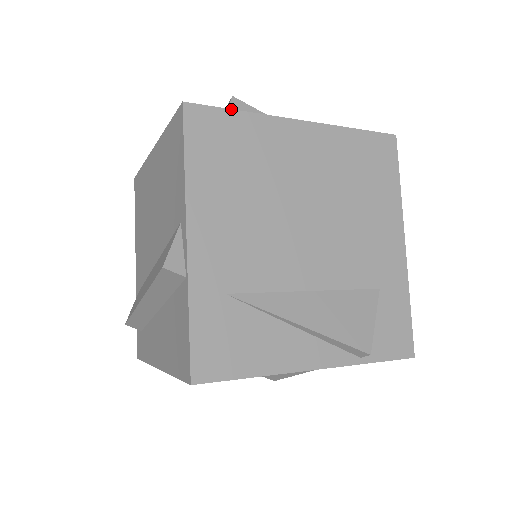
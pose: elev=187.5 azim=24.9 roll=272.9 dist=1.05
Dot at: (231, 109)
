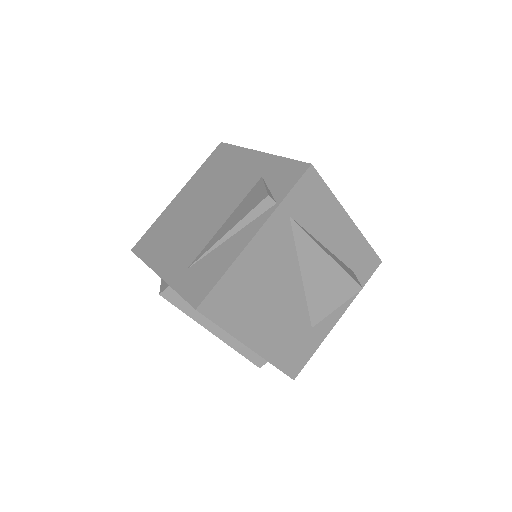
Dot at: (148, 229)
